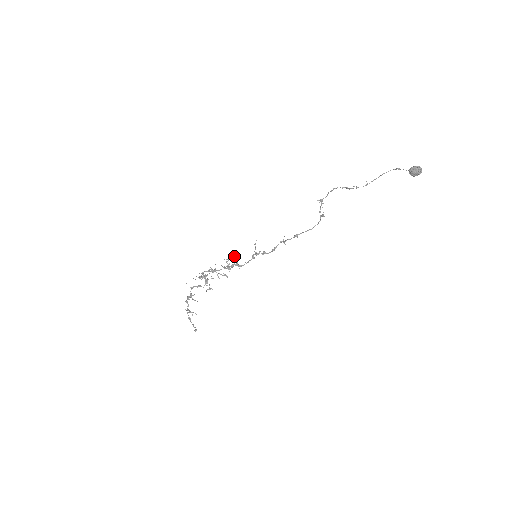
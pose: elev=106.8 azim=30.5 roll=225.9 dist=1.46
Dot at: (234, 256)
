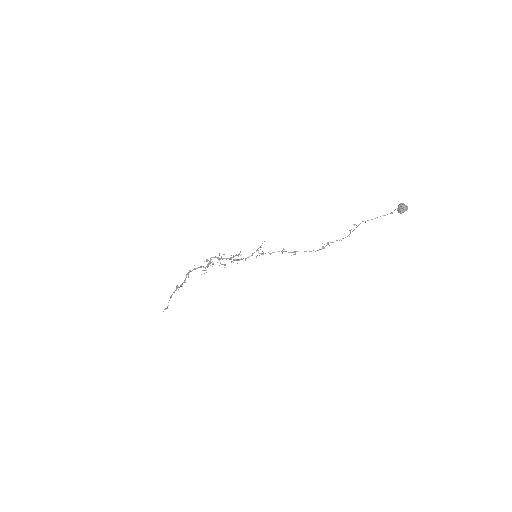
Dot at: (241, 254)
